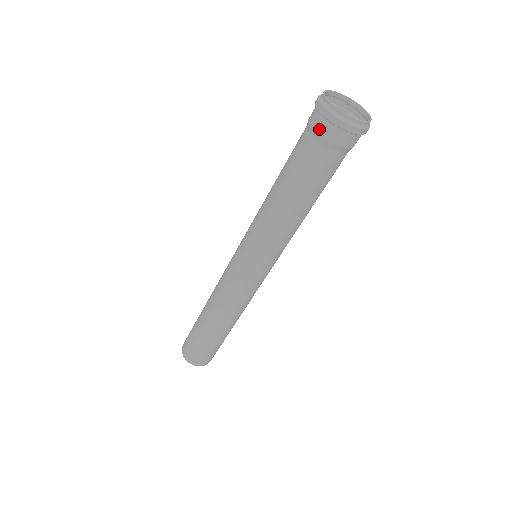
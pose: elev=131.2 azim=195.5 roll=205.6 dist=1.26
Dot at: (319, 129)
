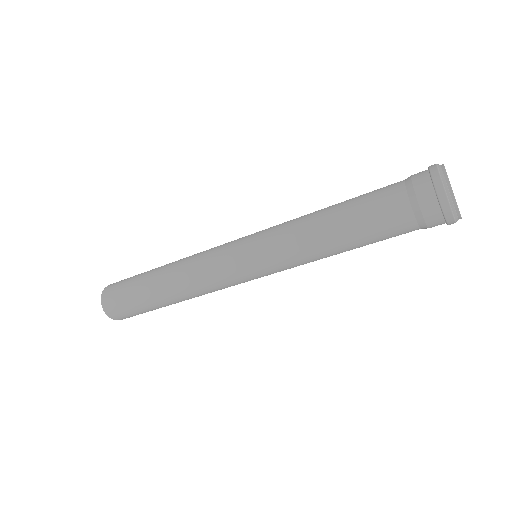
Dot at: (420, 190)
